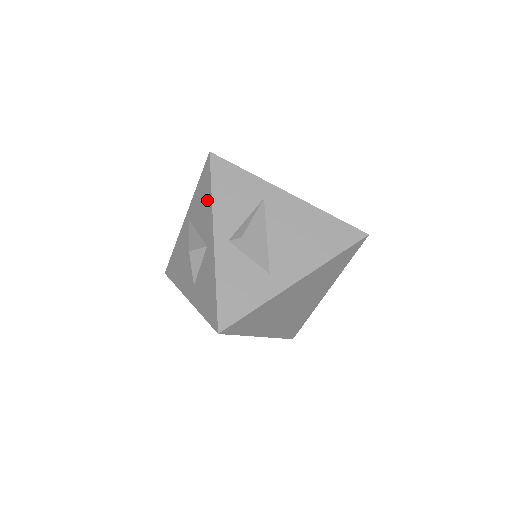
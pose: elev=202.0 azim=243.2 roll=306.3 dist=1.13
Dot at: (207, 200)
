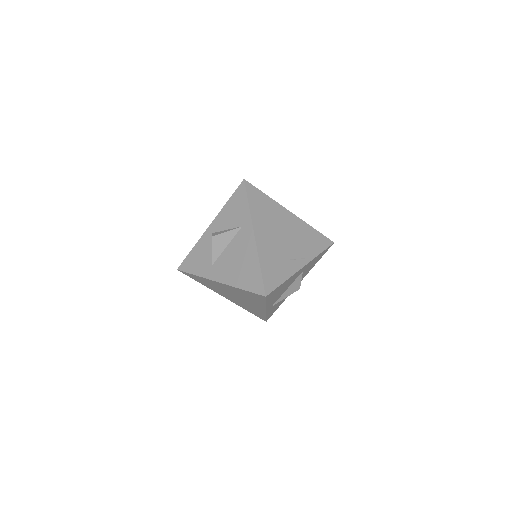
Dot at: occluded
